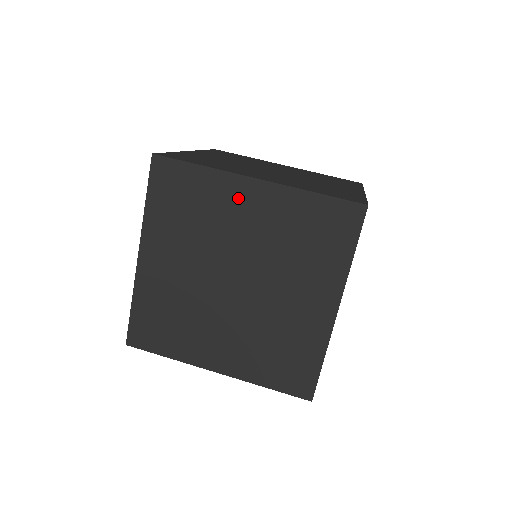
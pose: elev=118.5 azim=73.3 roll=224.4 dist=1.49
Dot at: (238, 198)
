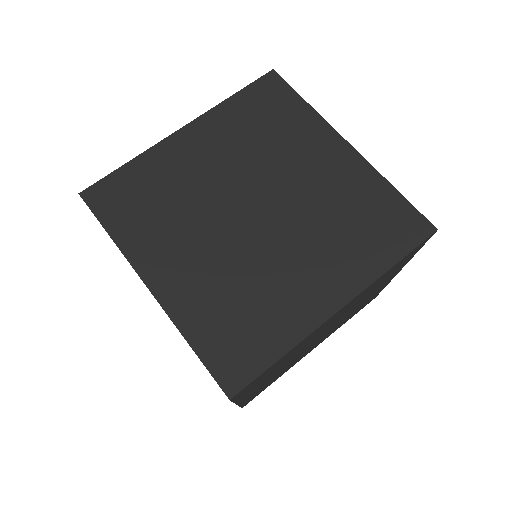
Dot at: (320, 146)
